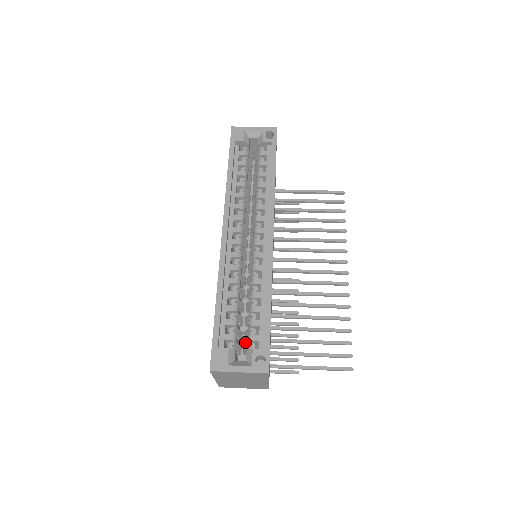
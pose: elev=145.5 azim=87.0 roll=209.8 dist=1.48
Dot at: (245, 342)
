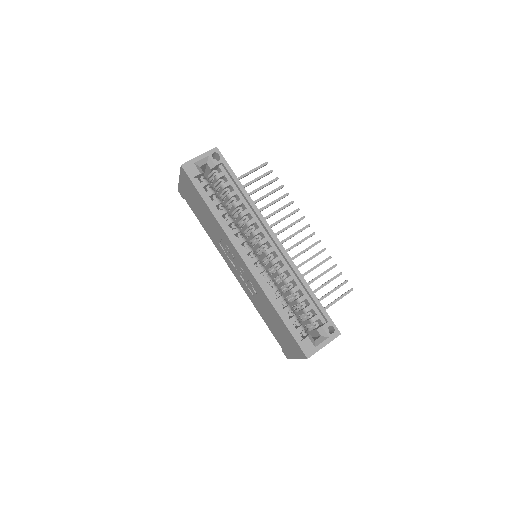
Dot at: occluded
